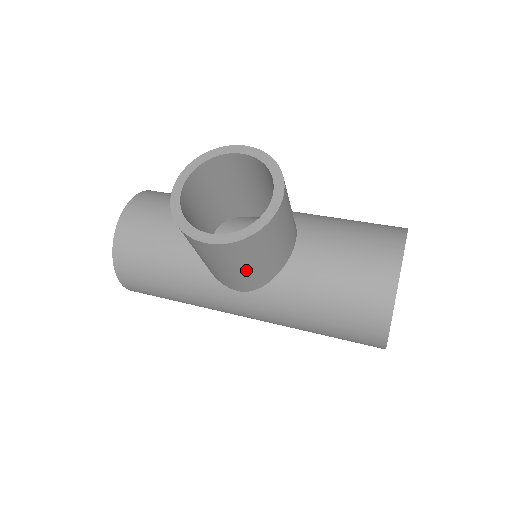
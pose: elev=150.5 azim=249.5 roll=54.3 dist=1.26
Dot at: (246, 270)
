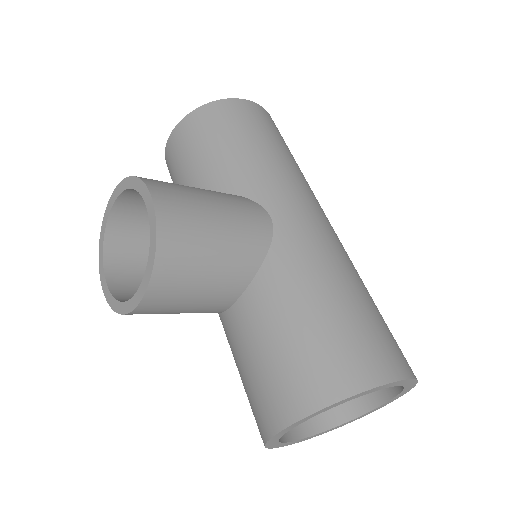
Dot at: occluded
